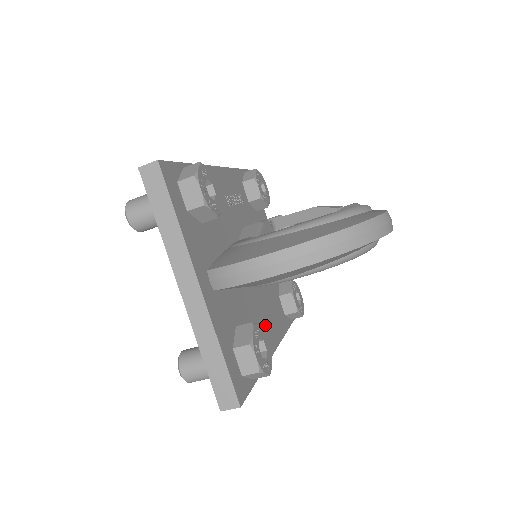
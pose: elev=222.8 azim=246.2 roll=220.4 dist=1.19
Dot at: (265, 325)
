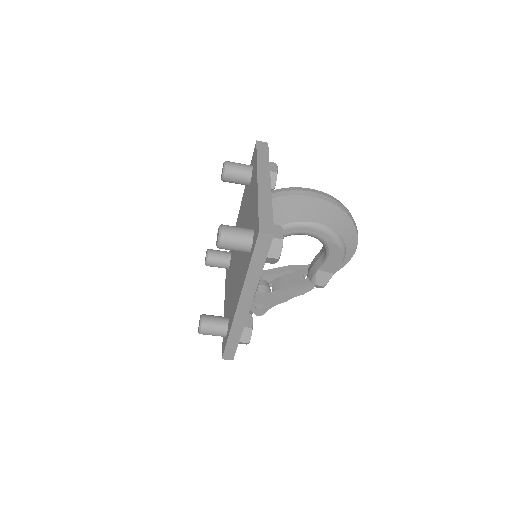
Dot at: occluded
